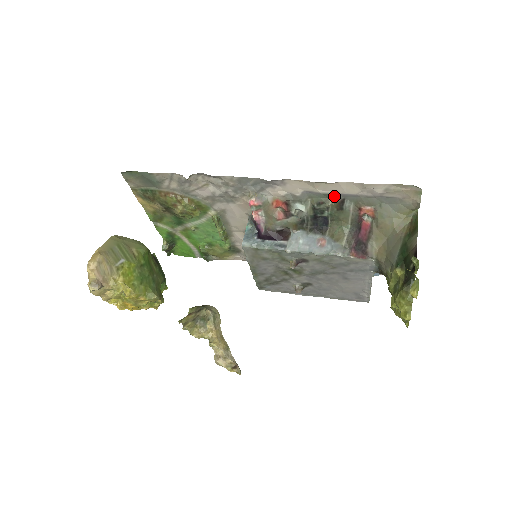
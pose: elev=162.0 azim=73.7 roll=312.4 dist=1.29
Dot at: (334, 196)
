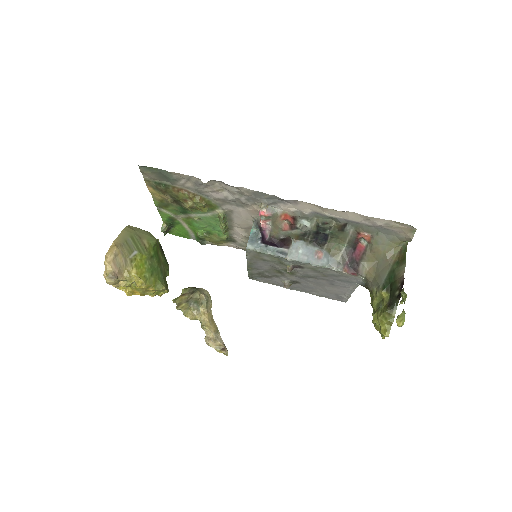
Dot at: (339, 220)
